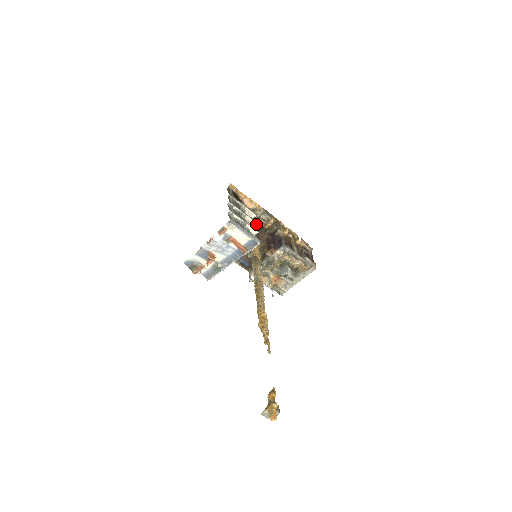
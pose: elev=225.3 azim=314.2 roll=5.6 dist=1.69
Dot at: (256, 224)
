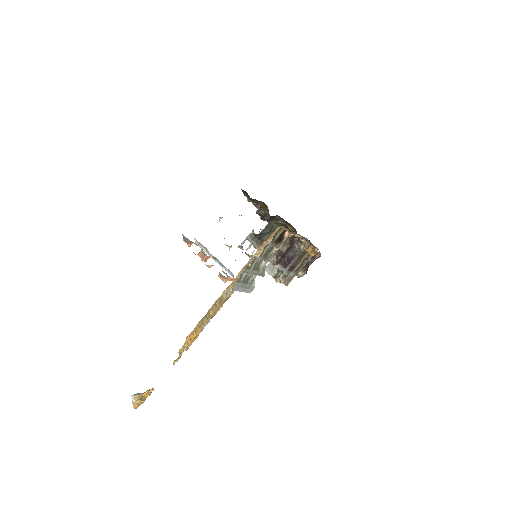
Dot at: (273, 263)
